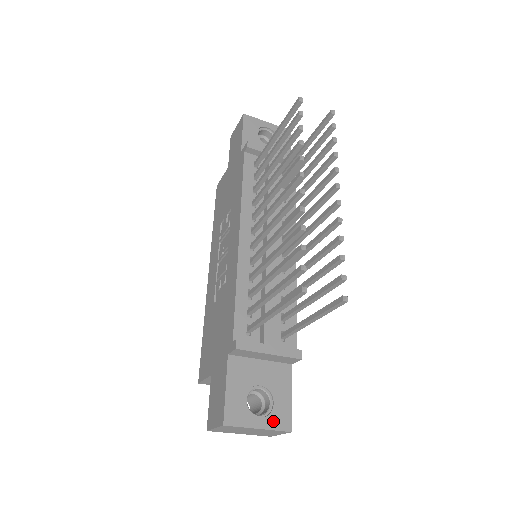
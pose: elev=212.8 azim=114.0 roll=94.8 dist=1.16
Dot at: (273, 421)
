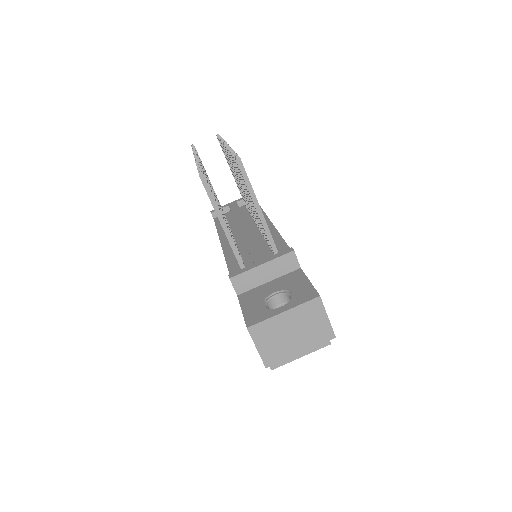
Dot at: (296, 301)
